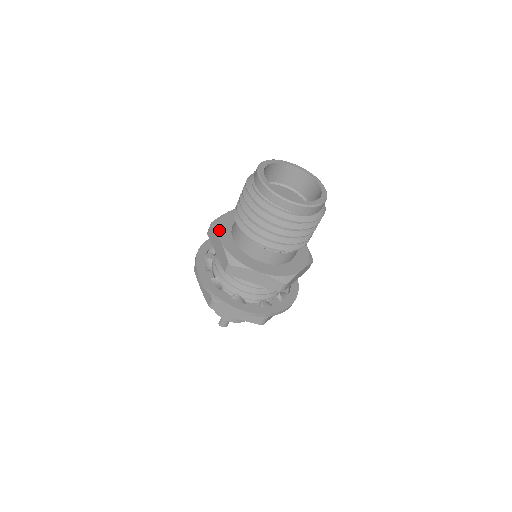
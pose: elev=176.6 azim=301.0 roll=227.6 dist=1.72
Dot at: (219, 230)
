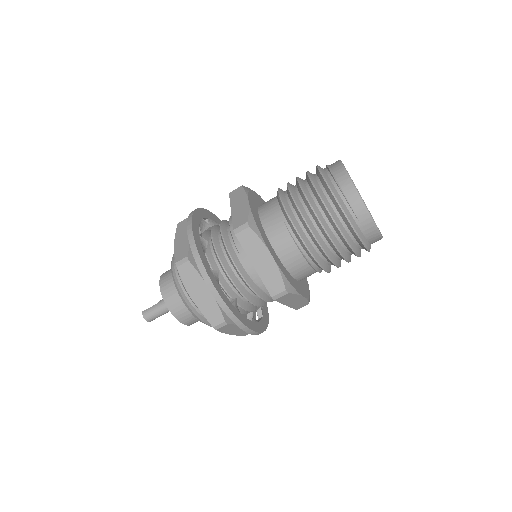
Dot at: (250, 194)
